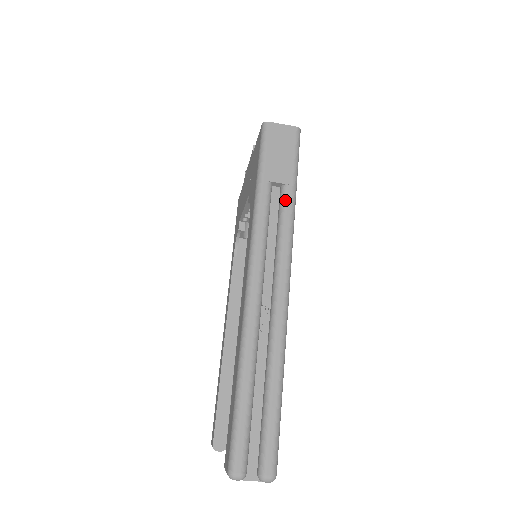
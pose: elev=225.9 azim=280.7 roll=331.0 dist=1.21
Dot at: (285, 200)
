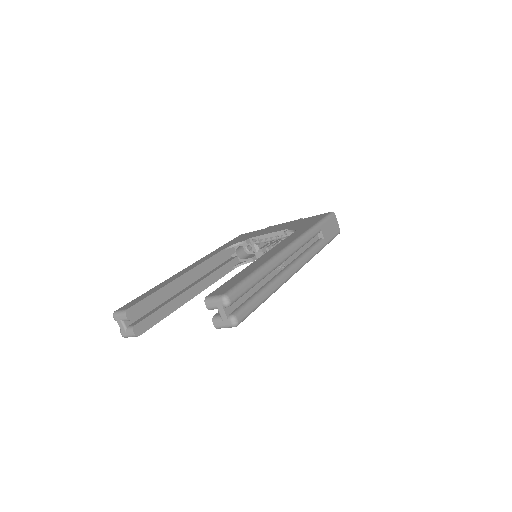
Dot at: (320, 244)
